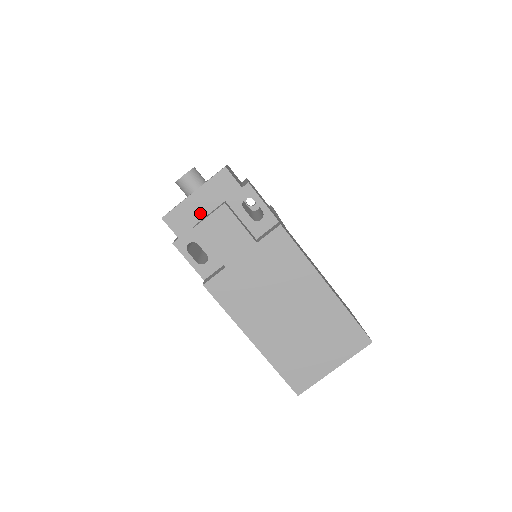
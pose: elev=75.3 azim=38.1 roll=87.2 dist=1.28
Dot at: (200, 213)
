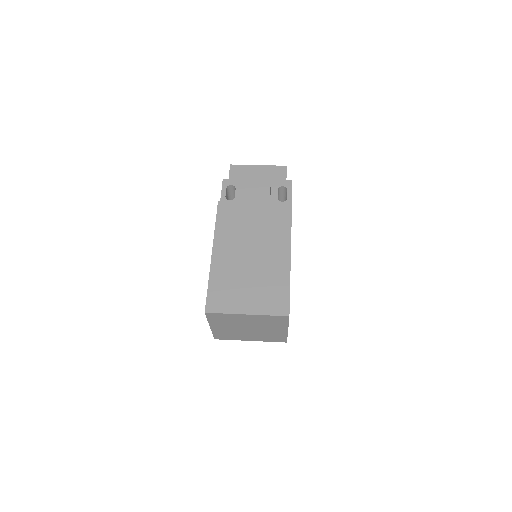
Dot at: occluded
